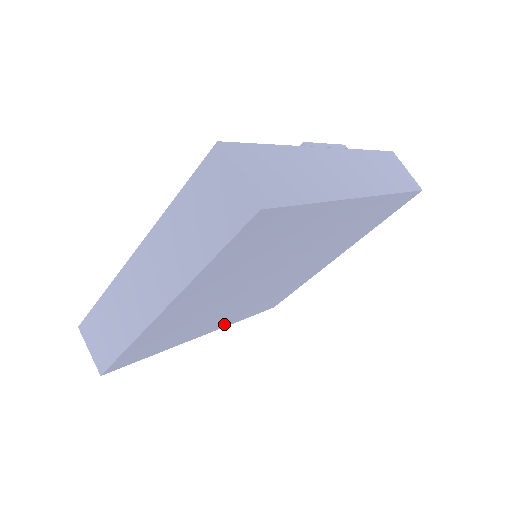
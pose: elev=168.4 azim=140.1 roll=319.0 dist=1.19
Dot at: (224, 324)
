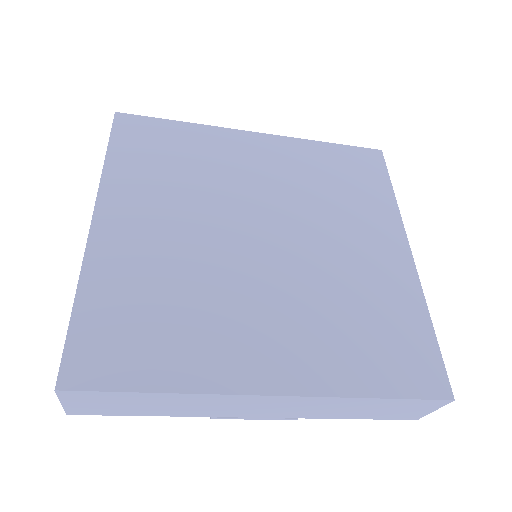
Dot at: (306, 378)
